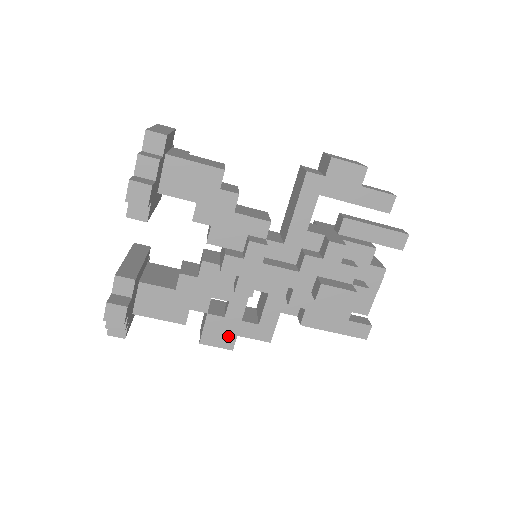
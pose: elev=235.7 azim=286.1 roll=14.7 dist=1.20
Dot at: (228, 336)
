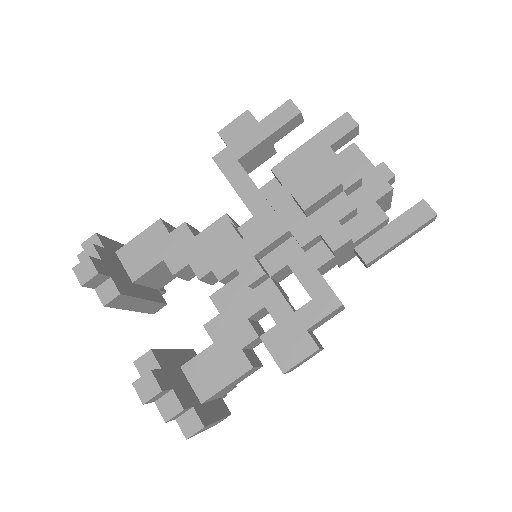
Dot at: (299, 339)
